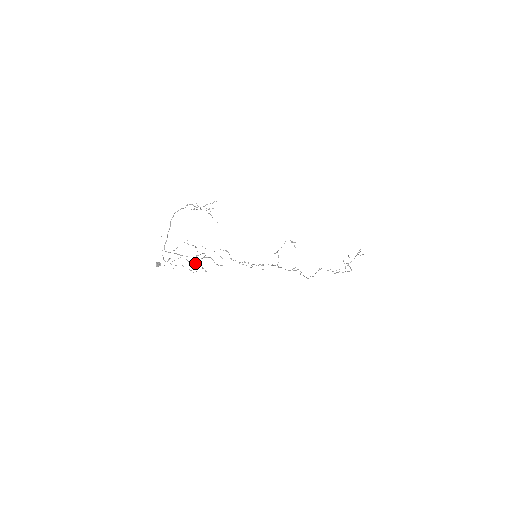
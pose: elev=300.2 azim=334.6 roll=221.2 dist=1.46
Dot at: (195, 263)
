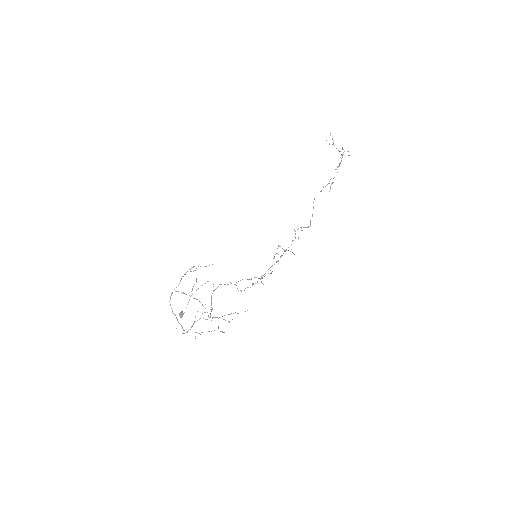
Dot at: (211, 301)
